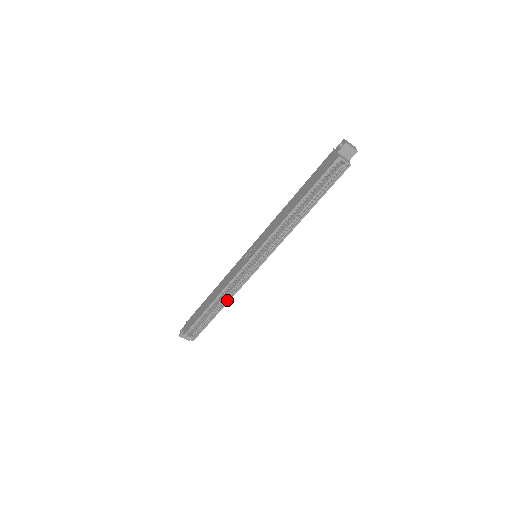
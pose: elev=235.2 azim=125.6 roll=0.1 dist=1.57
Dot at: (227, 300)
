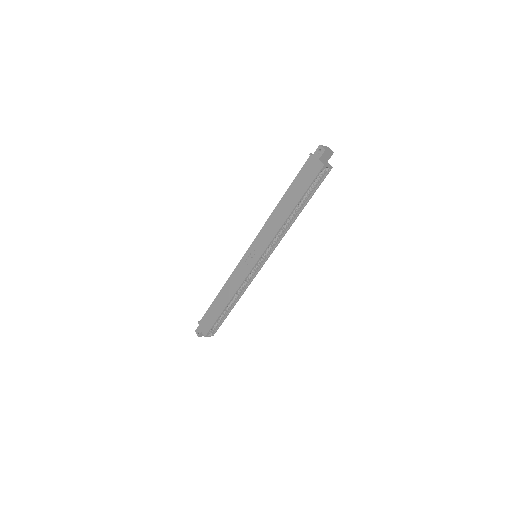
Dot at: (238, 297)
